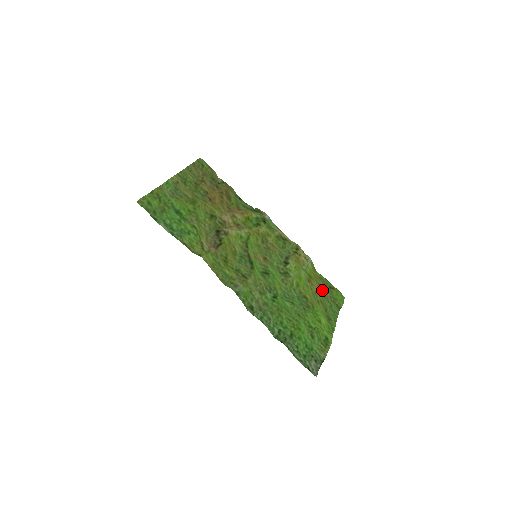
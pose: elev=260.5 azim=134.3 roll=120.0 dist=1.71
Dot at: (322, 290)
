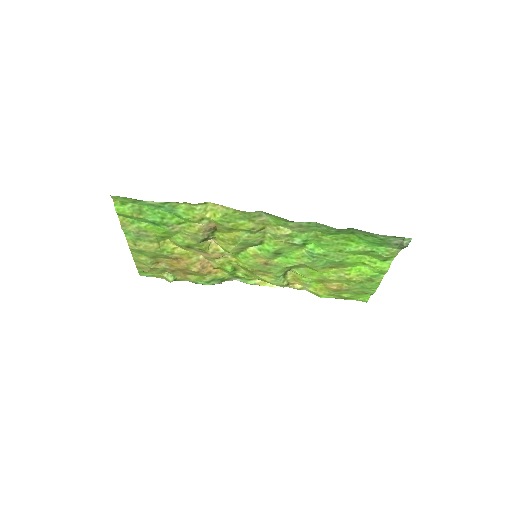
Dot at: (341, 290)
